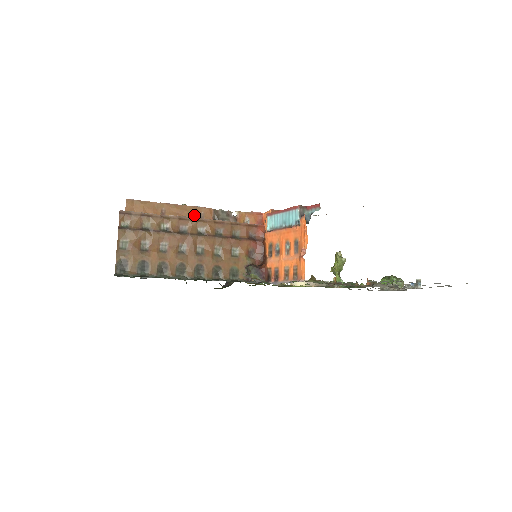
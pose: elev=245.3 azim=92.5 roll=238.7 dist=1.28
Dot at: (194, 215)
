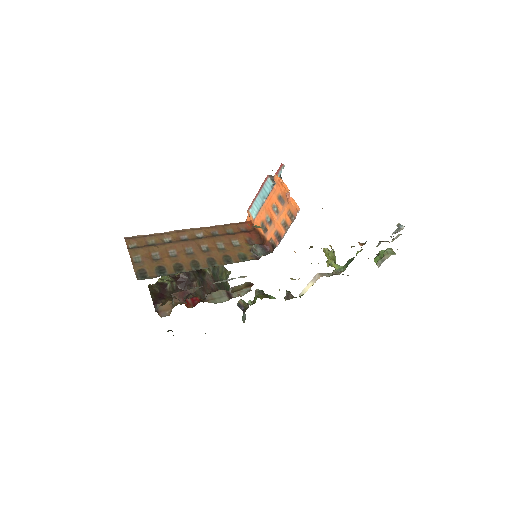
Dot at: occluded
